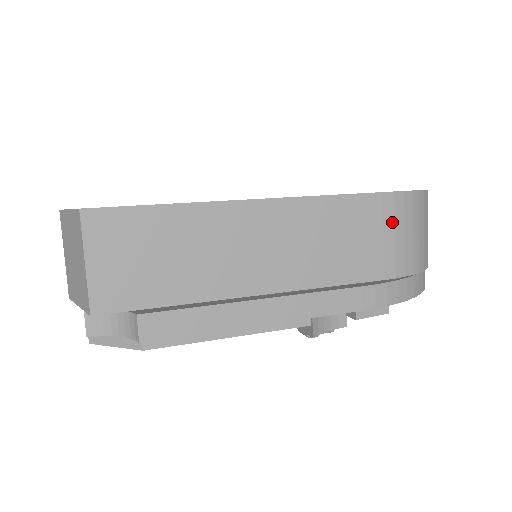
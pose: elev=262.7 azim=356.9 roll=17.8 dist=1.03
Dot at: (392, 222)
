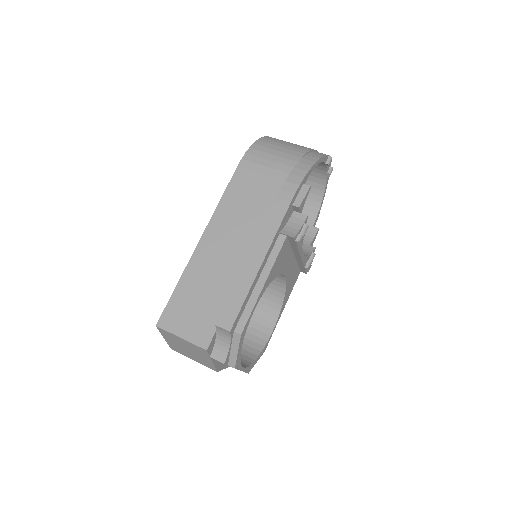
Dot at: (257, 166)
